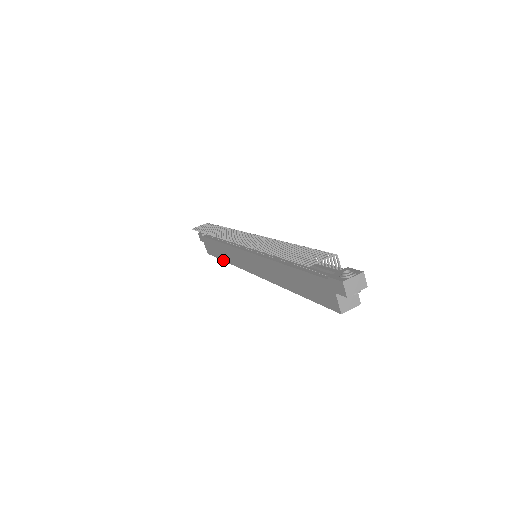
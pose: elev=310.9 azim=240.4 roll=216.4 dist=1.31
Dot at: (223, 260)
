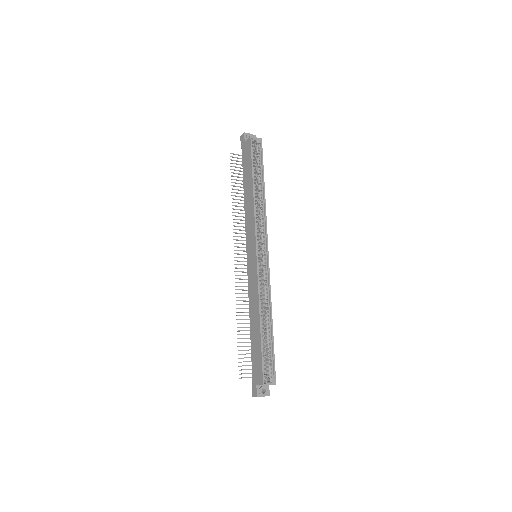
Dot at: (260, 328)
